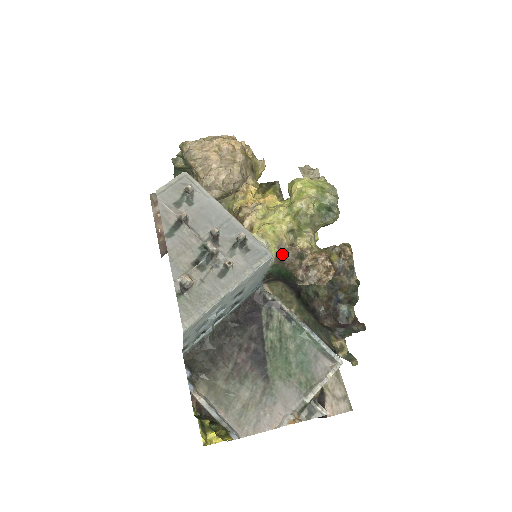
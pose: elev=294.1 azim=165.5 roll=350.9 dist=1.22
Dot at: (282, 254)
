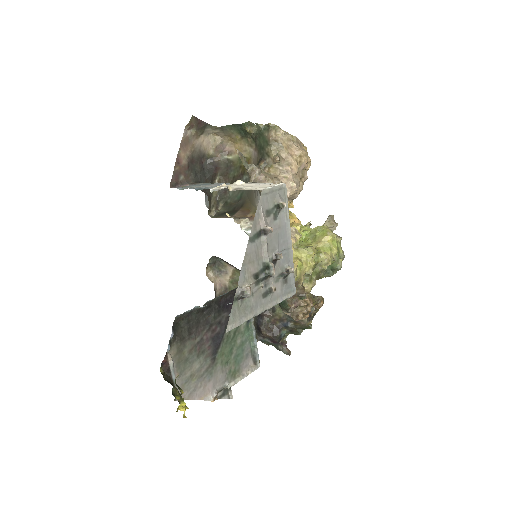
Dot at: occluded
